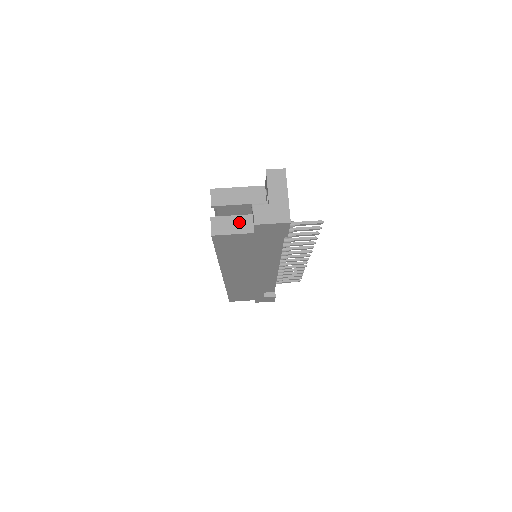
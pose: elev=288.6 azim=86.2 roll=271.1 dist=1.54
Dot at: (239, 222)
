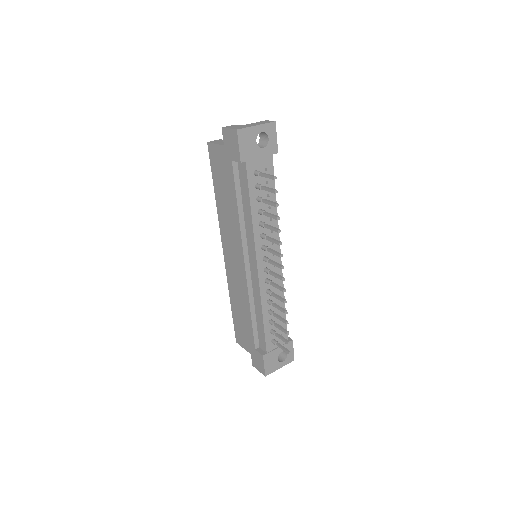
Dot at: occluded
